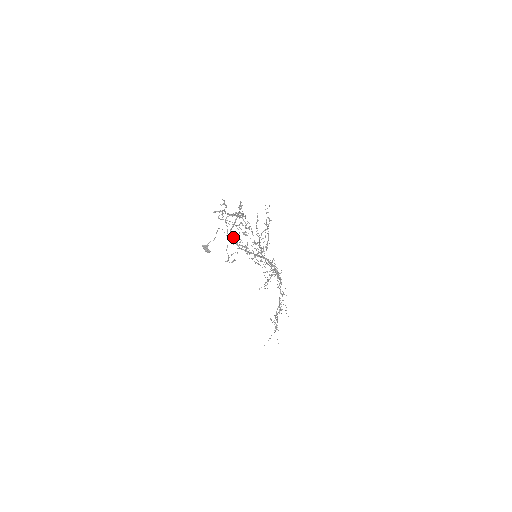
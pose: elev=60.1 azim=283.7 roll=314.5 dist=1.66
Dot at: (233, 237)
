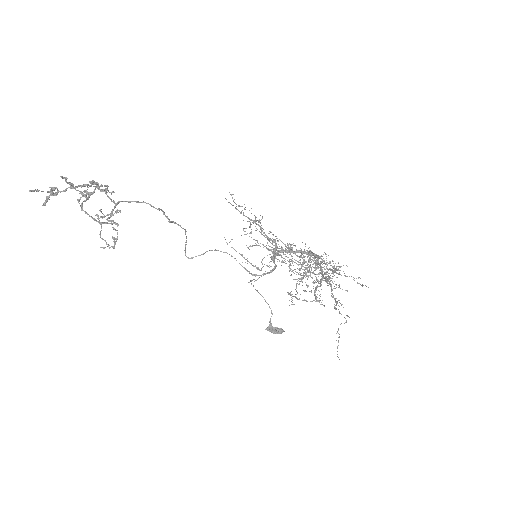
Dot at: occluded
